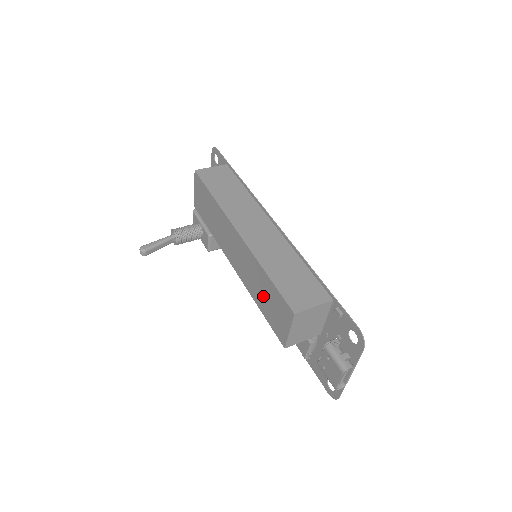
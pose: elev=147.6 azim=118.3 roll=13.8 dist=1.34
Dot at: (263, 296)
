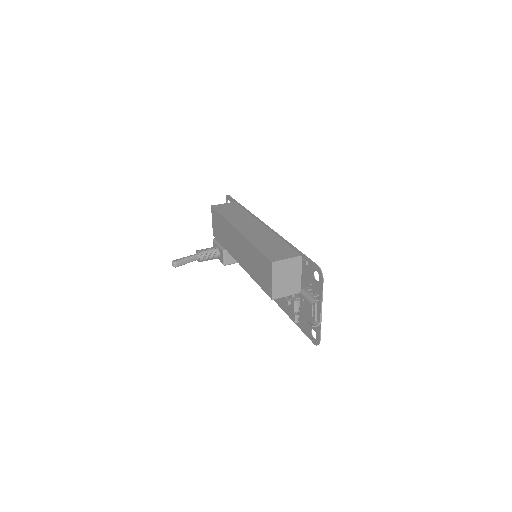
Dot at: (256, 268)
